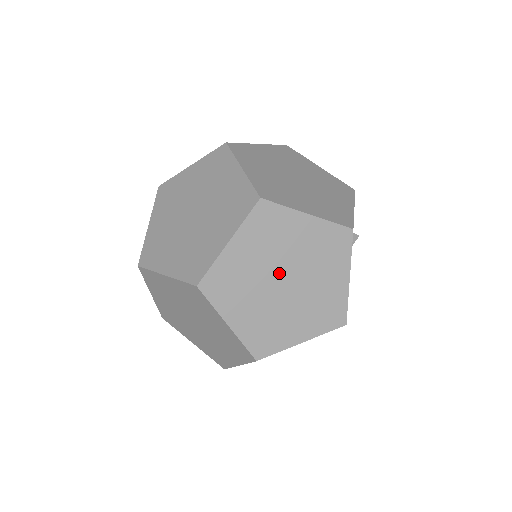
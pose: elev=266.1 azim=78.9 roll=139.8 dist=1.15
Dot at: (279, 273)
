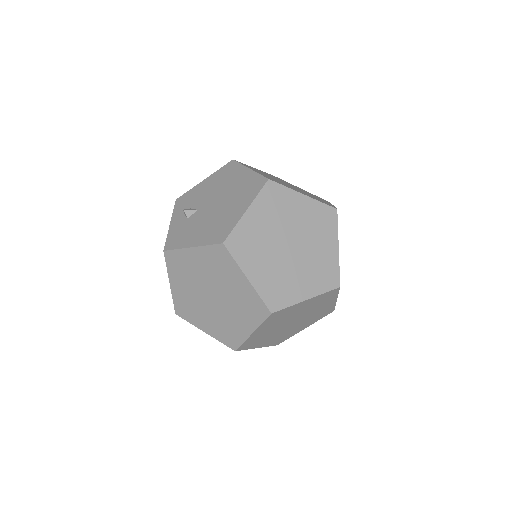
Dot at: occluded
